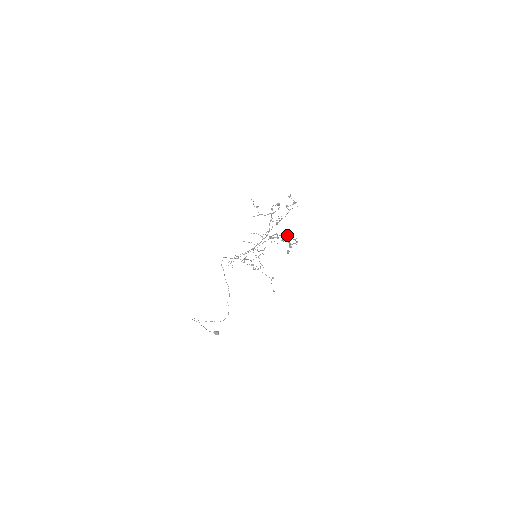
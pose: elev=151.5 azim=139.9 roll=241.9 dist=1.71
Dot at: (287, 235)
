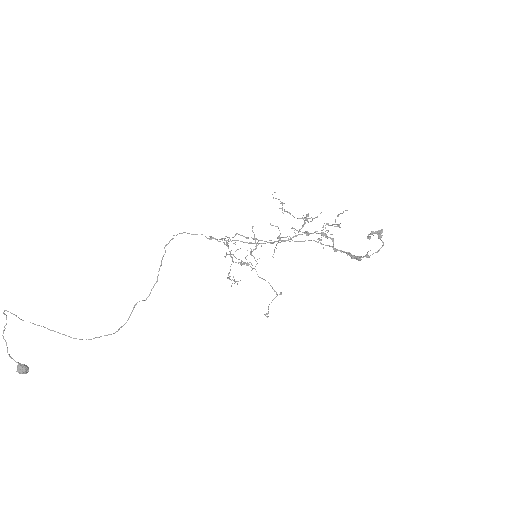
Dot at: (379, 234)
